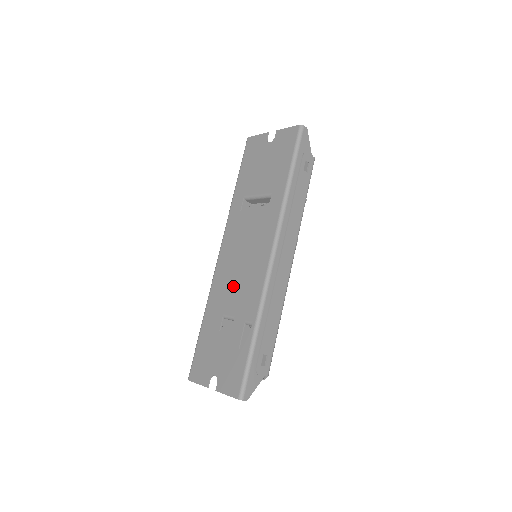
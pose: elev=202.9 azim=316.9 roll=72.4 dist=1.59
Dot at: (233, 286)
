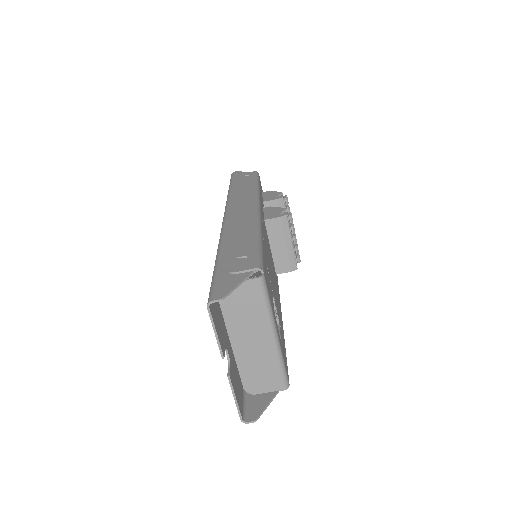
Dot at: occluded
